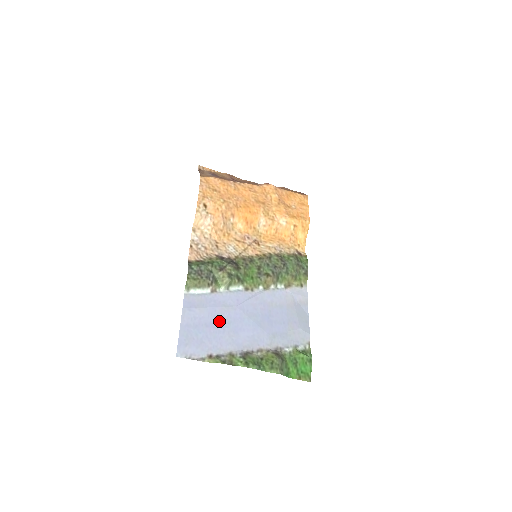
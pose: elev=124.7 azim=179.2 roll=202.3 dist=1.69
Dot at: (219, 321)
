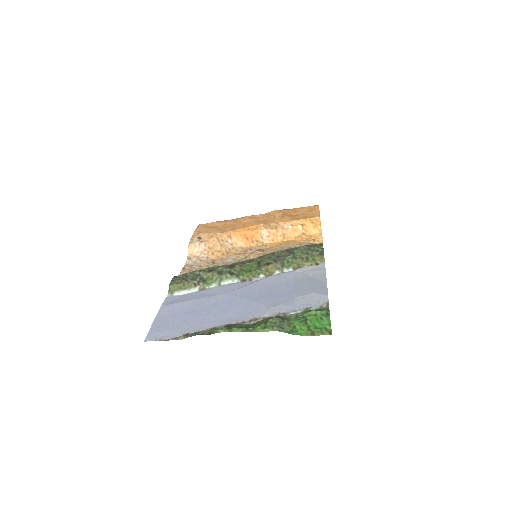
Dot at: (203, 307)
